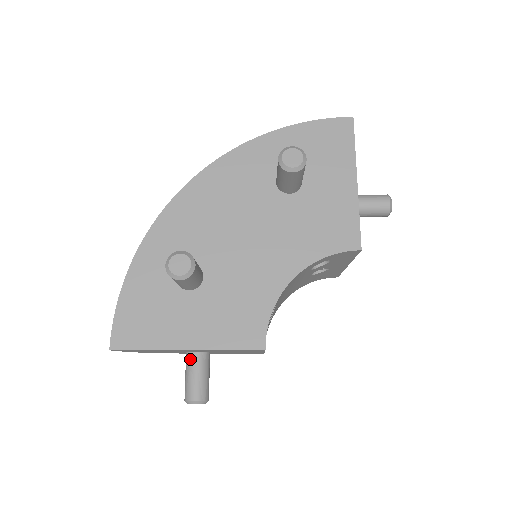
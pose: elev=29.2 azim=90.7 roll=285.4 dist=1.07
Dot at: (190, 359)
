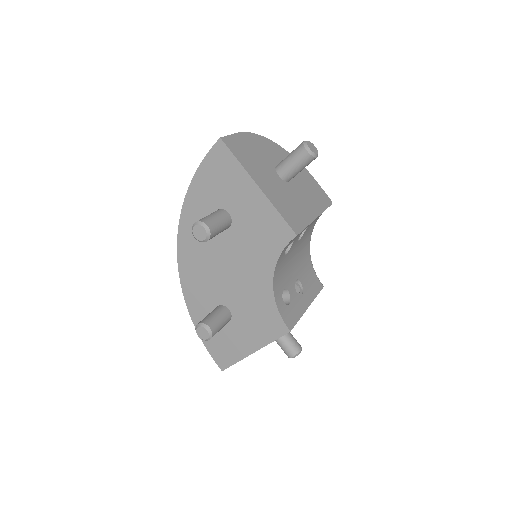
Dot at: occluded
